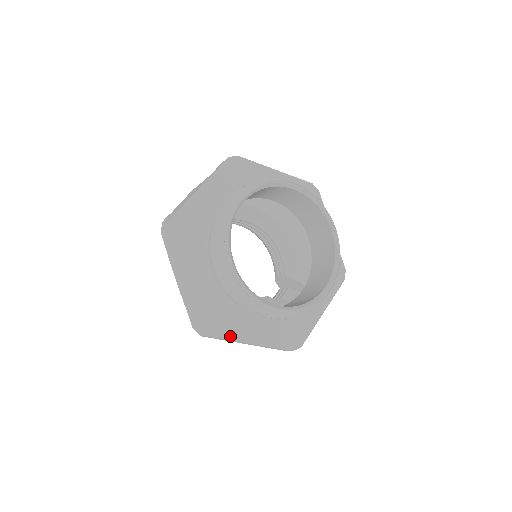
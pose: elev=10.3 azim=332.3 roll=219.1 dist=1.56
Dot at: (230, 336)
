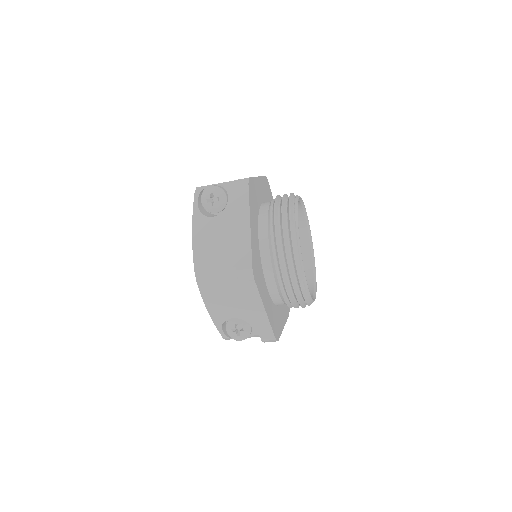
Dot at: (260, 293)
